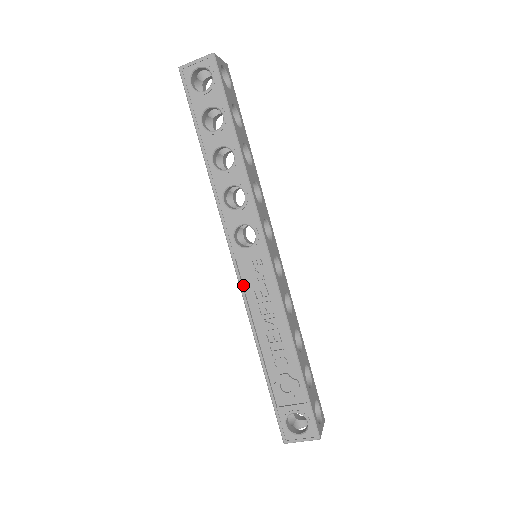
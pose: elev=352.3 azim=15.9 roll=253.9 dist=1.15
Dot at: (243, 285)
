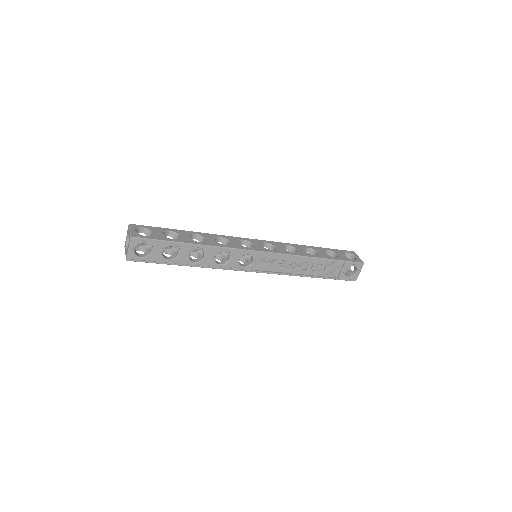
Dot at: (270, 271)
